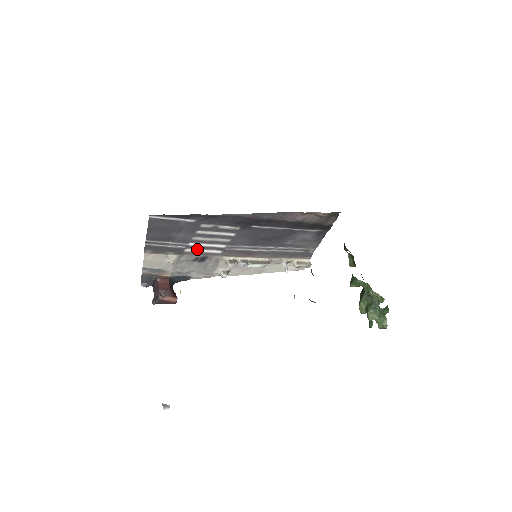
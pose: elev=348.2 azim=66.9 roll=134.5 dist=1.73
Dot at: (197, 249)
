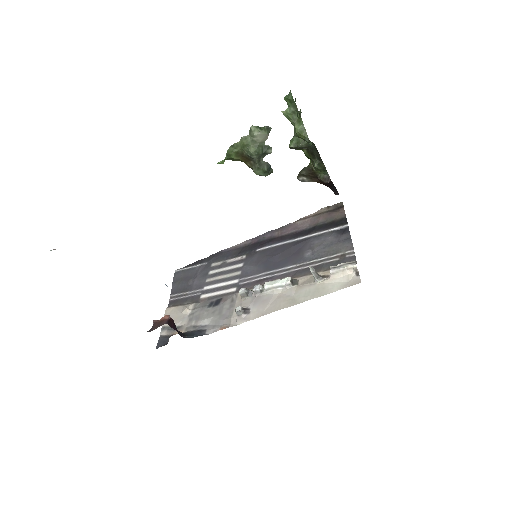
Dot at: (212, 293)
